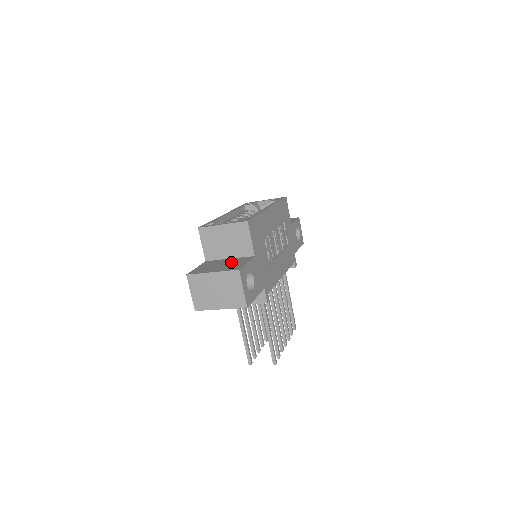
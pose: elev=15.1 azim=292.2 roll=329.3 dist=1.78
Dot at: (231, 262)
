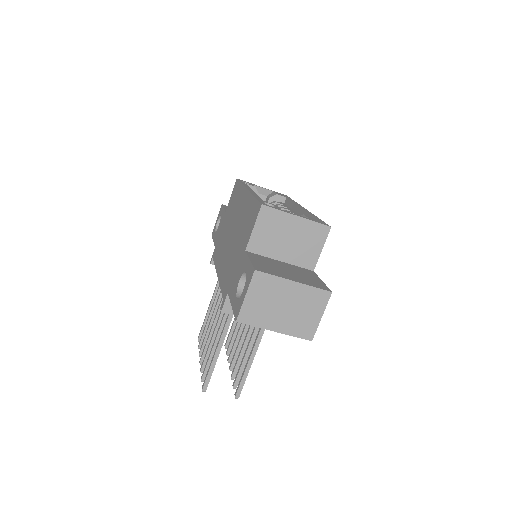
Dot at: (296, 270)
